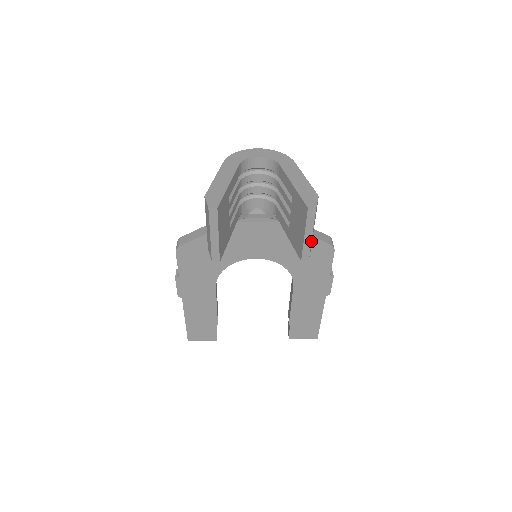
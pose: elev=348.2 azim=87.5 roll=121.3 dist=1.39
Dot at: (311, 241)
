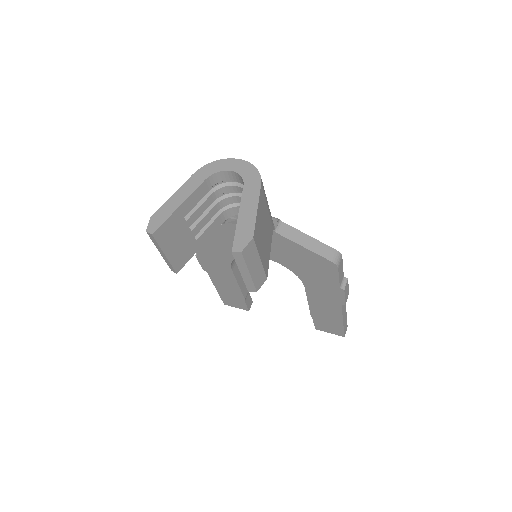
Dot at: (251, 278)
